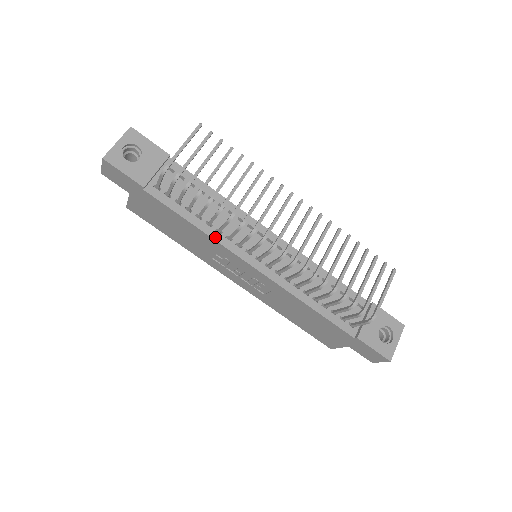
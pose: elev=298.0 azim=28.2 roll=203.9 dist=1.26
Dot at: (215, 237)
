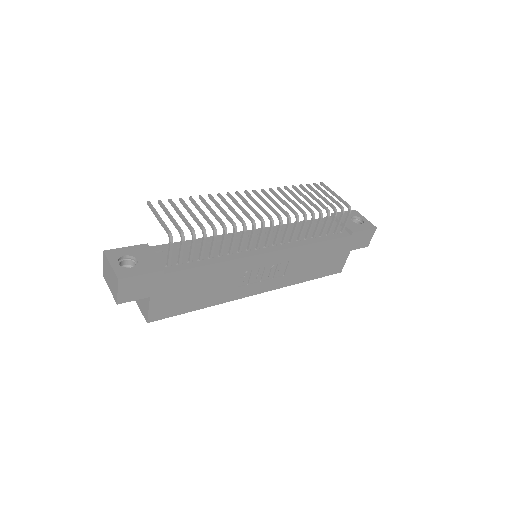
Dot at: (233, 258)
